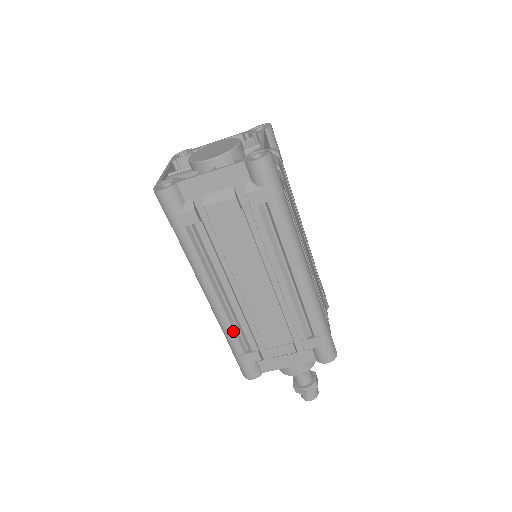
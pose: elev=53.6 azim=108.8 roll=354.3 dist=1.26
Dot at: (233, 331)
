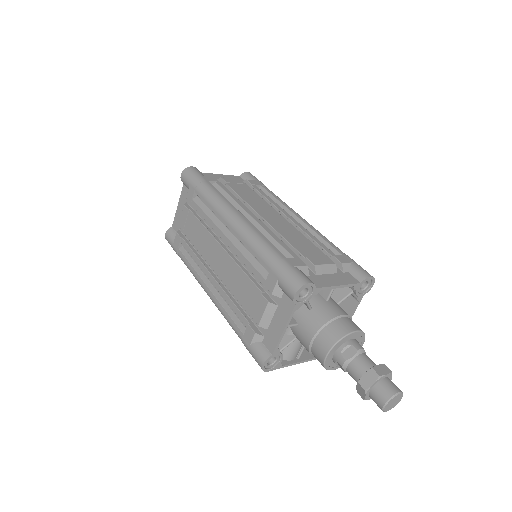
Dot at: (228, 315)
